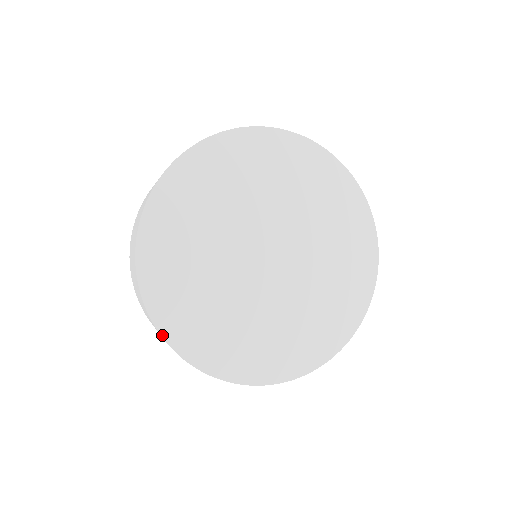
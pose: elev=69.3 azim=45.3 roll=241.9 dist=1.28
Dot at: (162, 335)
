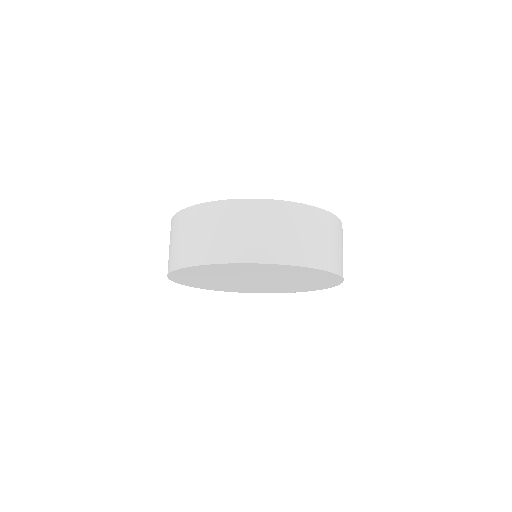
Dot at: occluded
